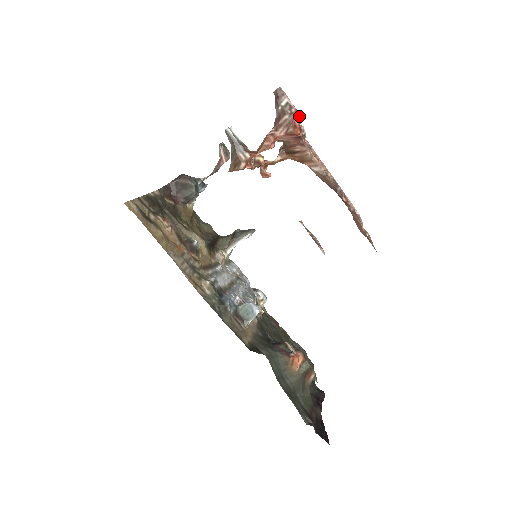
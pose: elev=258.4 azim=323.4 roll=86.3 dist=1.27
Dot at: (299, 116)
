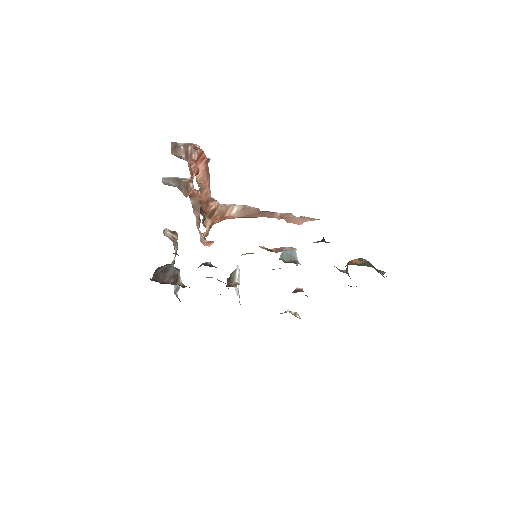
Dot at: (196, 145)
